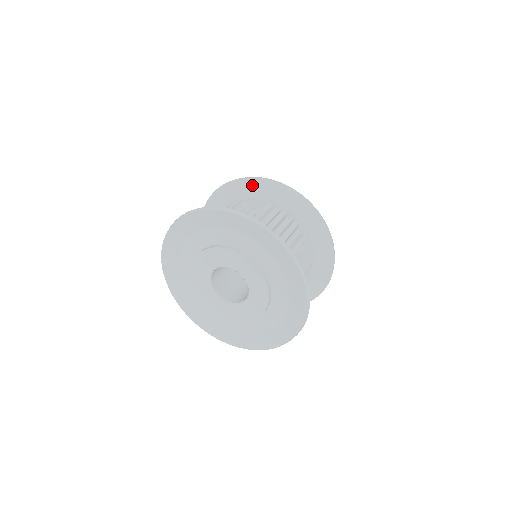
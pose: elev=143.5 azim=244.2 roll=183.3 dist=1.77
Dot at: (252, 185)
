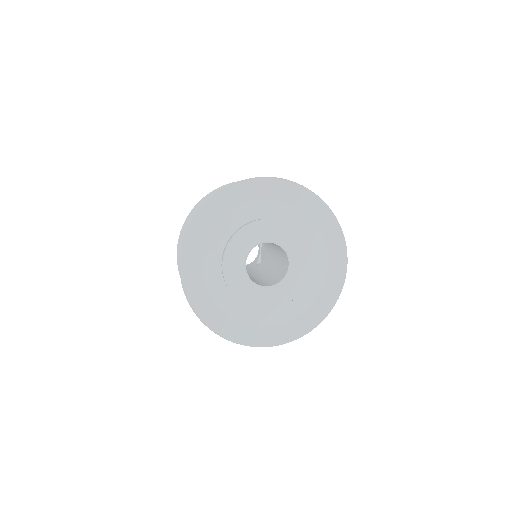
Dot at: occluded
